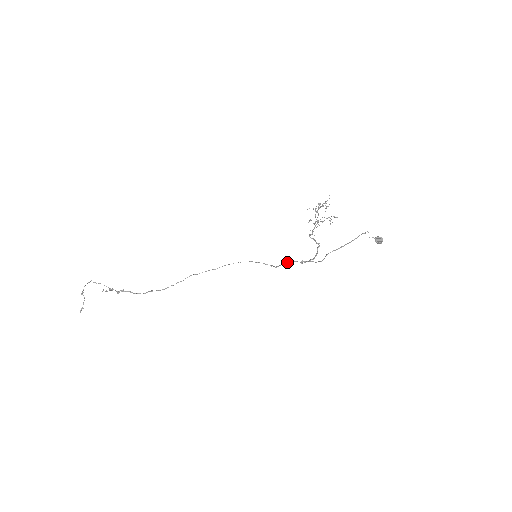
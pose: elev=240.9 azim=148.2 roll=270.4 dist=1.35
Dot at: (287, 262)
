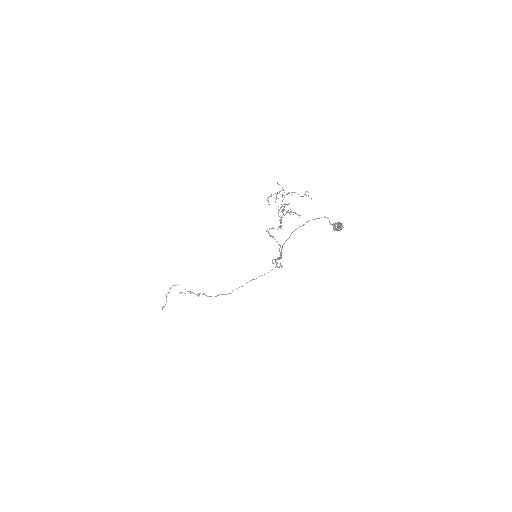
Dot at: (272, 260)
